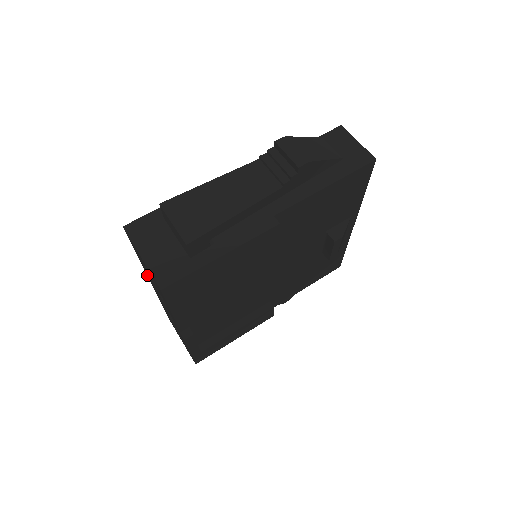
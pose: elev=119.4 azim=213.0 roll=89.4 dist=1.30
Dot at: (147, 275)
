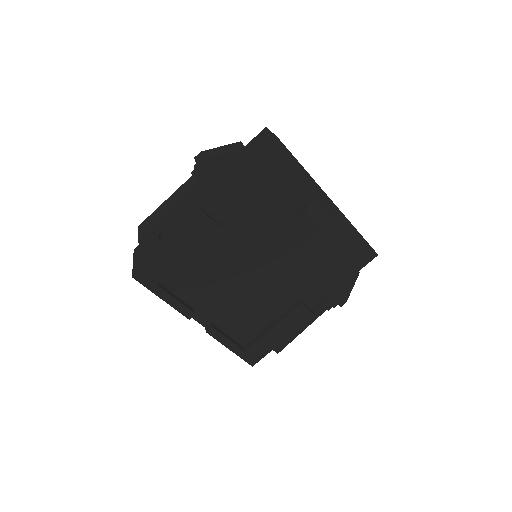
Dot at: occluded
